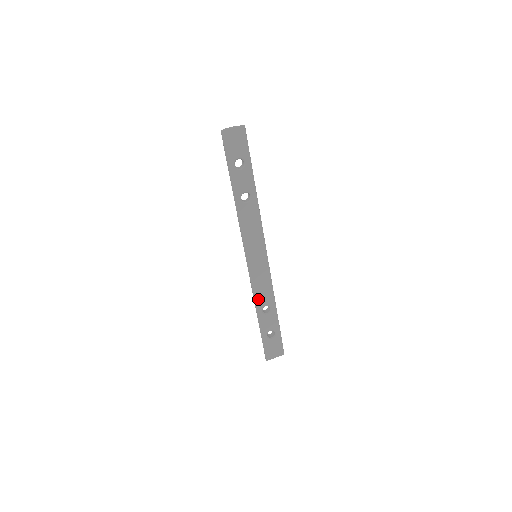
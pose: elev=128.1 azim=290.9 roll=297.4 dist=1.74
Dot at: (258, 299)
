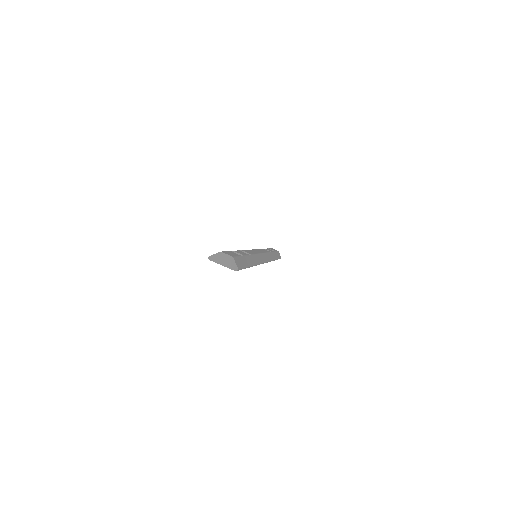
Dot at: occluded
